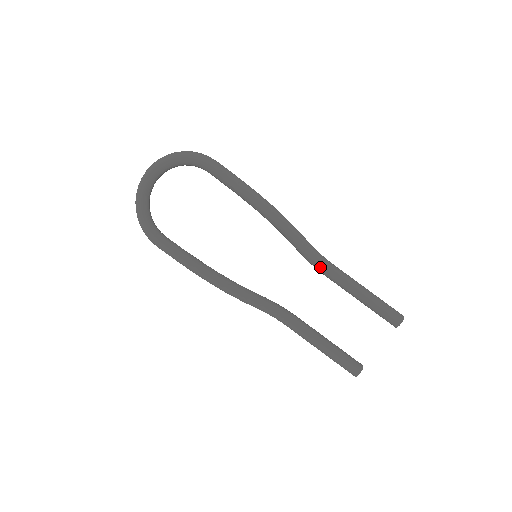
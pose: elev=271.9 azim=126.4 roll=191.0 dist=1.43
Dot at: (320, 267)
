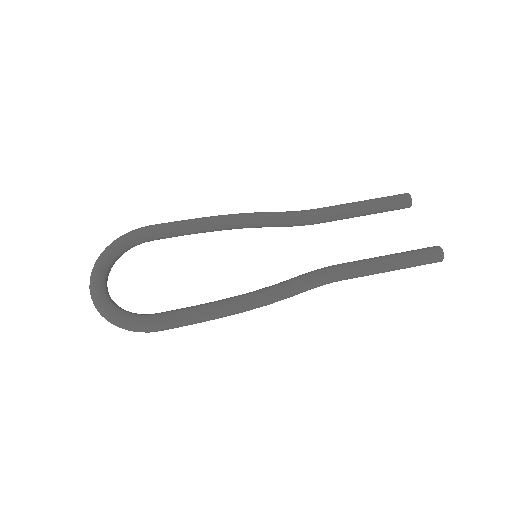
Dot at: (311, 215)
